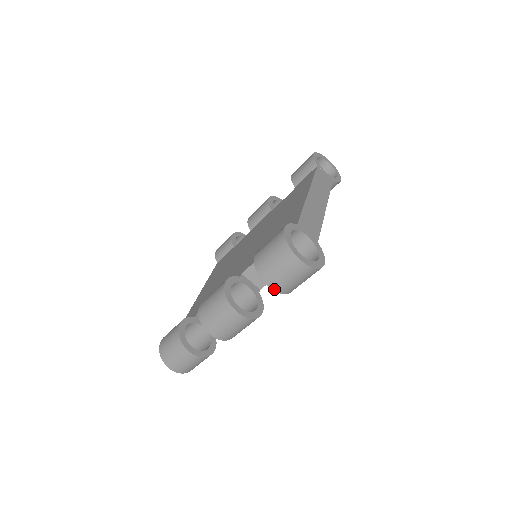
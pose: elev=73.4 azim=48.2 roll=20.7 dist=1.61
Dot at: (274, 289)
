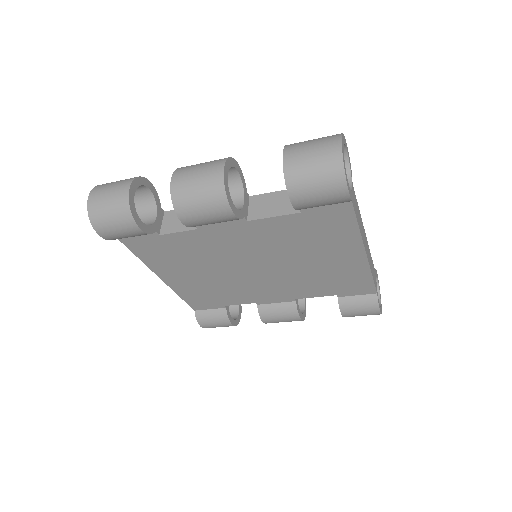
Dot at: (285, 161)
